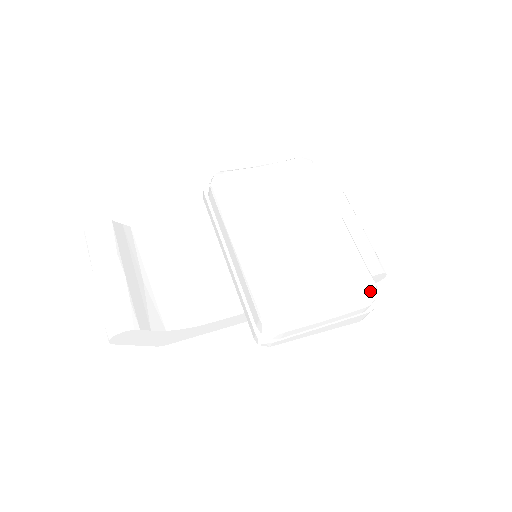
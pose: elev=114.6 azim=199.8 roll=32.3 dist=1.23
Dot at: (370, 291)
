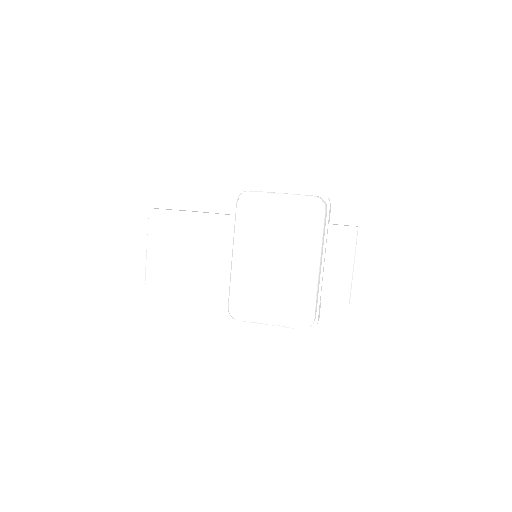
Dot at: (303, 324)
